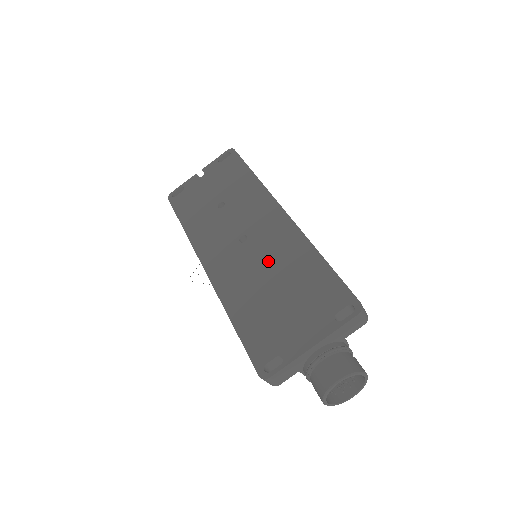
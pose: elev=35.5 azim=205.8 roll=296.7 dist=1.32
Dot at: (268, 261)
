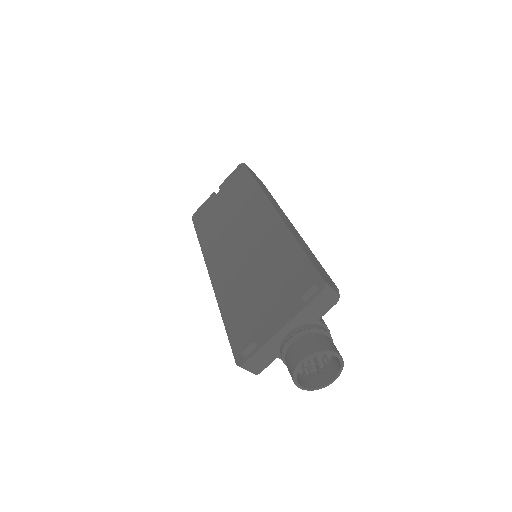
Dot at: (256, 256)
